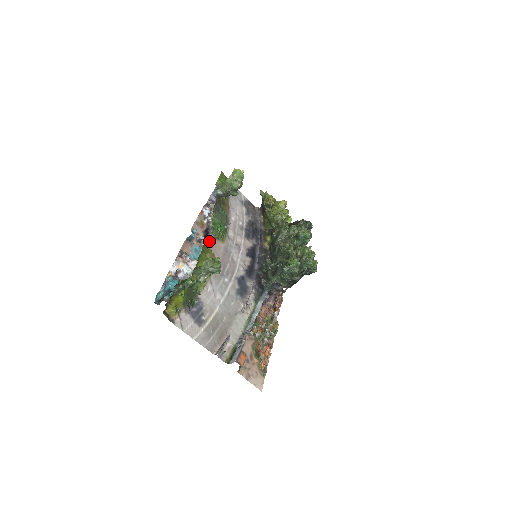
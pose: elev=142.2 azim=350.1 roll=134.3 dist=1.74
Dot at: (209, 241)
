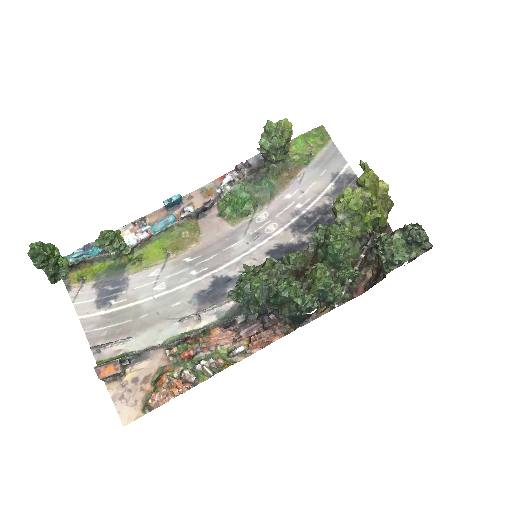
Dot at: (206, 217)
